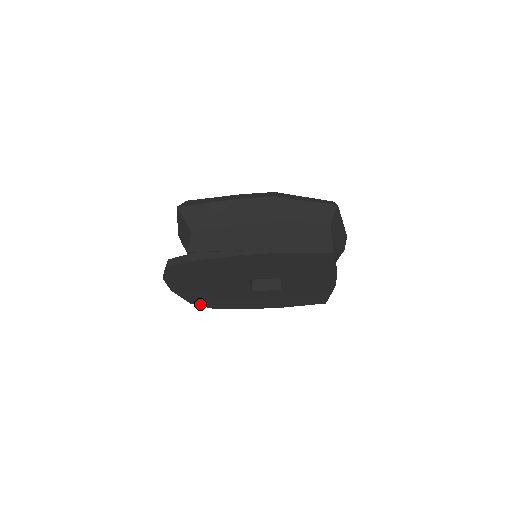
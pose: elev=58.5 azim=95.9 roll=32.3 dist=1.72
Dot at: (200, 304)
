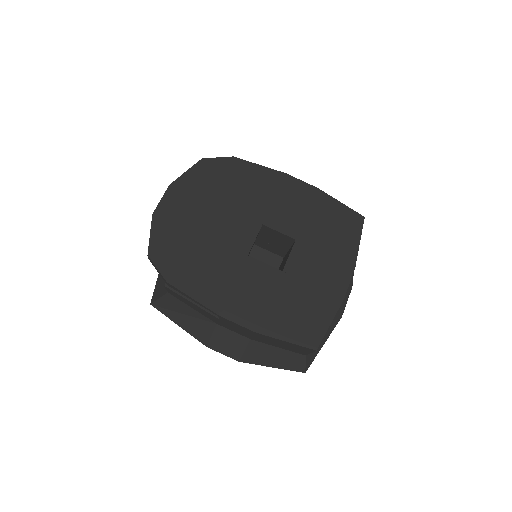
Dot at: (158, 262)
